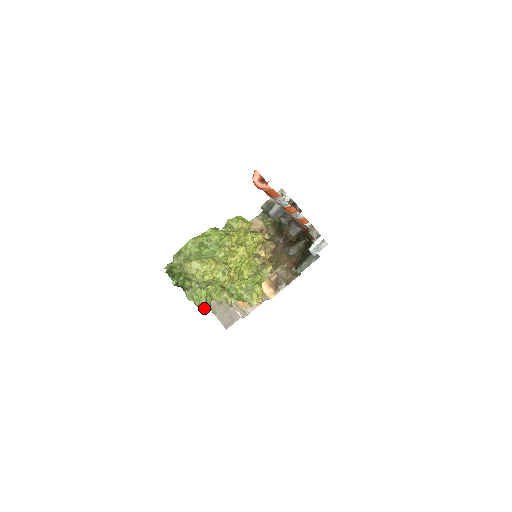
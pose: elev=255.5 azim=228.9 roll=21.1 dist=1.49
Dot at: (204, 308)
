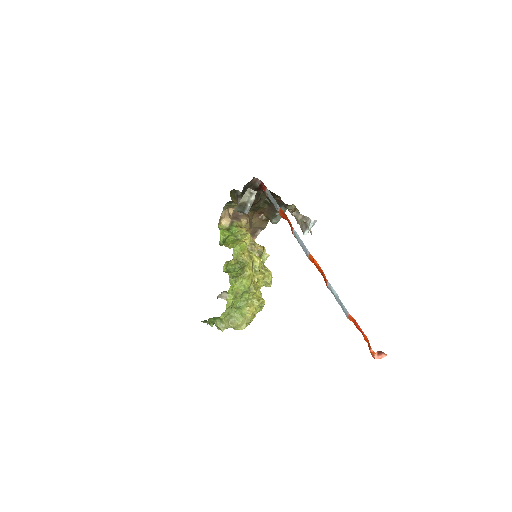
Dot at: occluded
